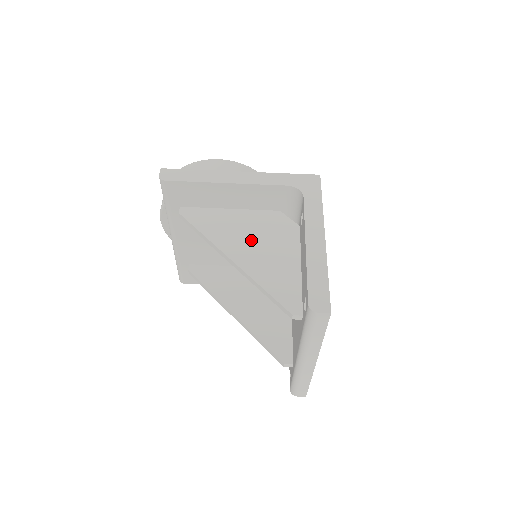
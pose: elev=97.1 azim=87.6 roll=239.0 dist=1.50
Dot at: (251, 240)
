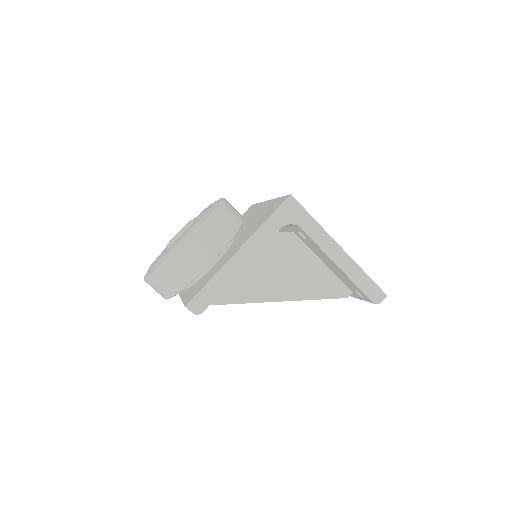
Dot at: (278, 275)
